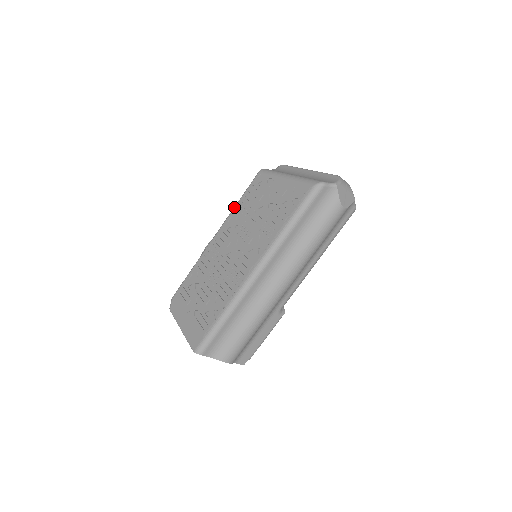
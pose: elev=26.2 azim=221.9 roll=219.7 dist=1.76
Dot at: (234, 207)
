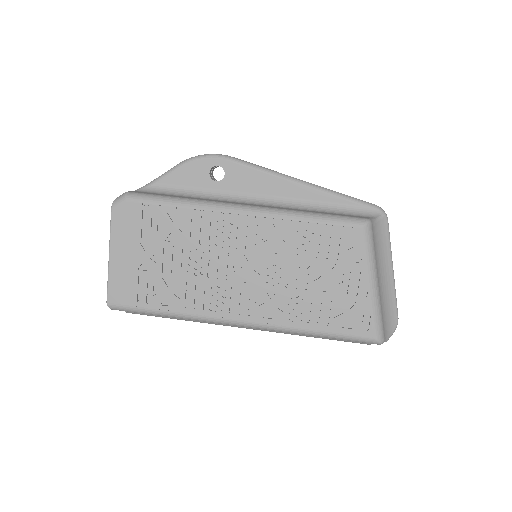
Dot at: (298, 217)
